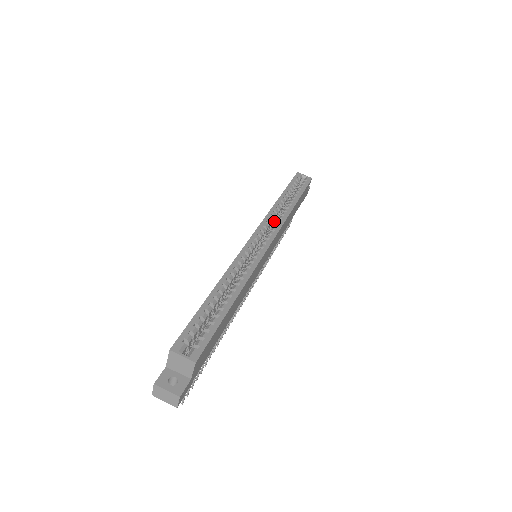
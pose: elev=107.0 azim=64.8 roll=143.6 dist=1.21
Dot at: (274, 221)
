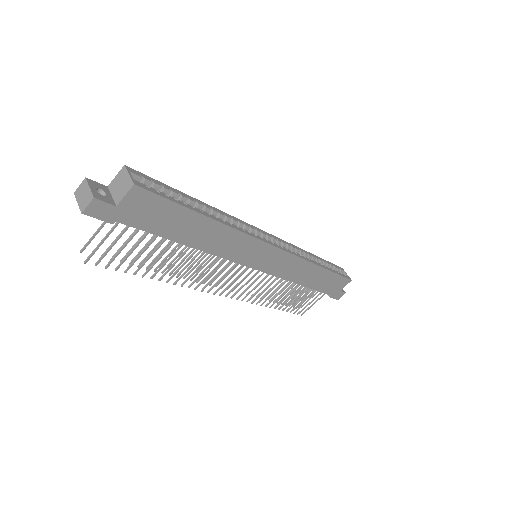
Dot at: occluded
